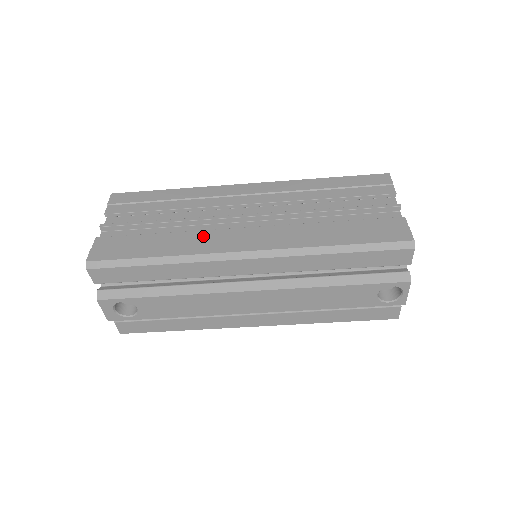
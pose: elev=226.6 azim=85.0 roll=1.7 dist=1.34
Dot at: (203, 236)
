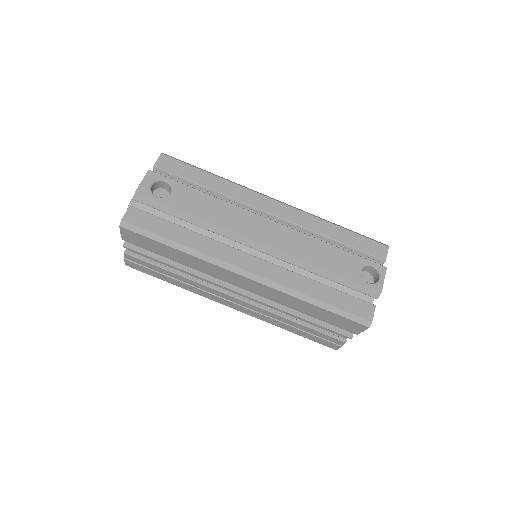
Dot at: occluded
